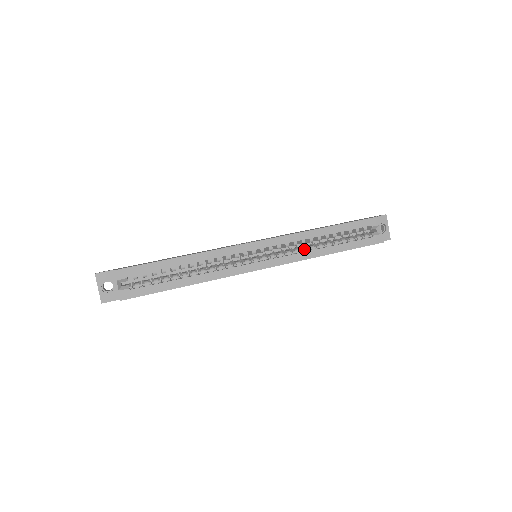
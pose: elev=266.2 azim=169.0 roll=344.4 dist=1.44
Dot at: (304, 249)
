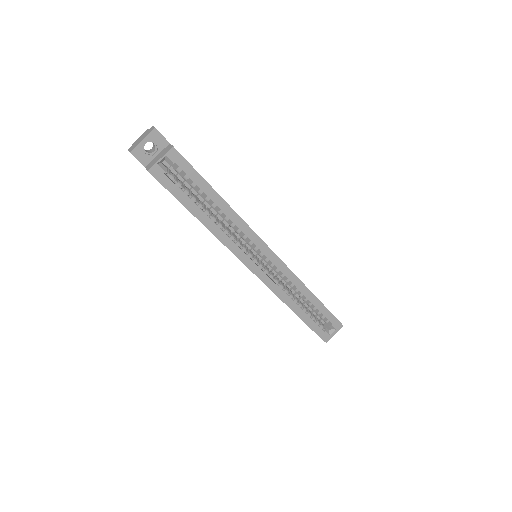
Dot at: (286, 290)
